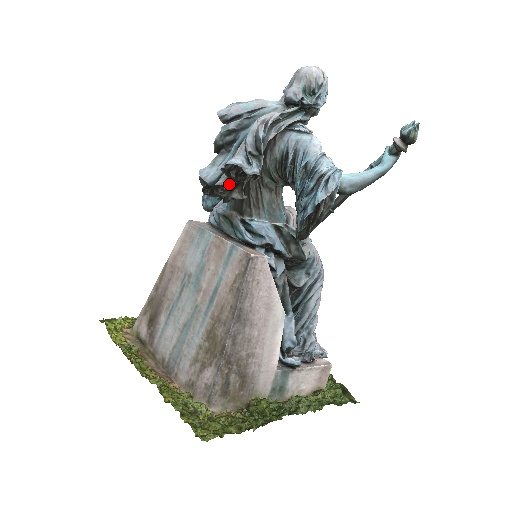
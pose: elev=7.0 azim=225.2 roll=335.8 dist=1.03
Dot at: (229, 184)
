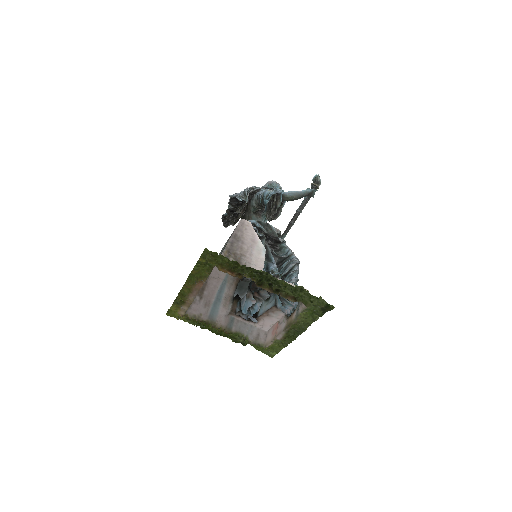
Dot at: (233, 209)
